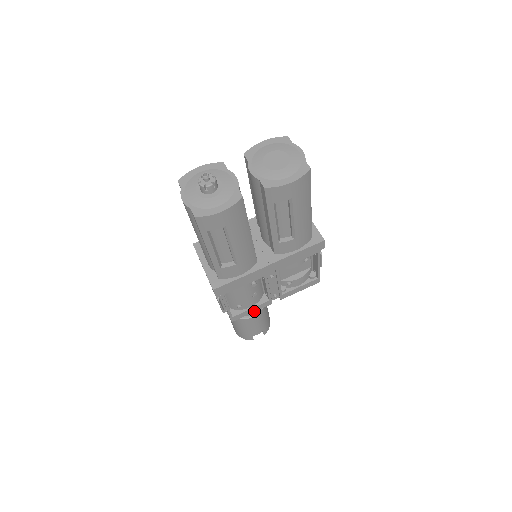
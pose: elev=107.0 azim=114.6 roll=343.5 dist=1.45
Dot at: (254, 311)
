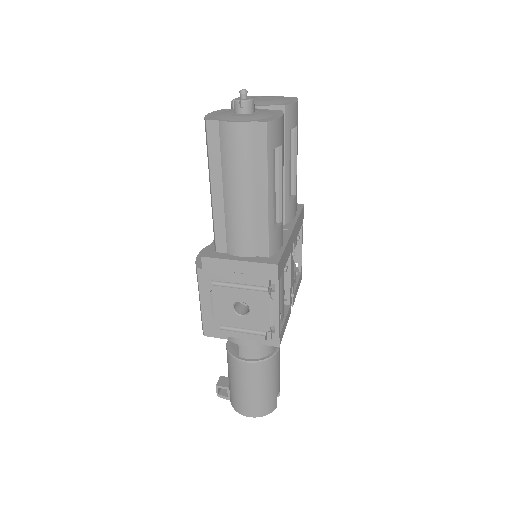
Dot at: (285, 326)
